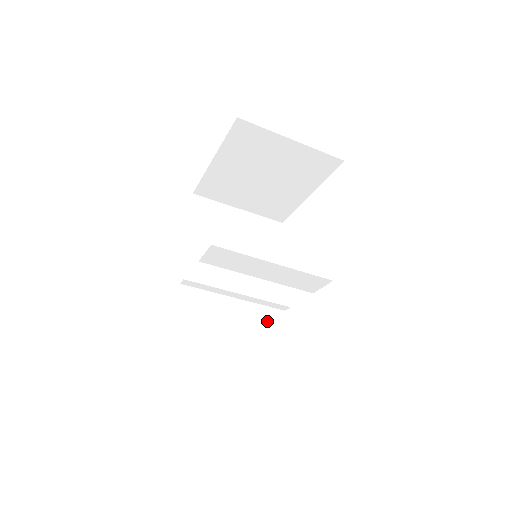
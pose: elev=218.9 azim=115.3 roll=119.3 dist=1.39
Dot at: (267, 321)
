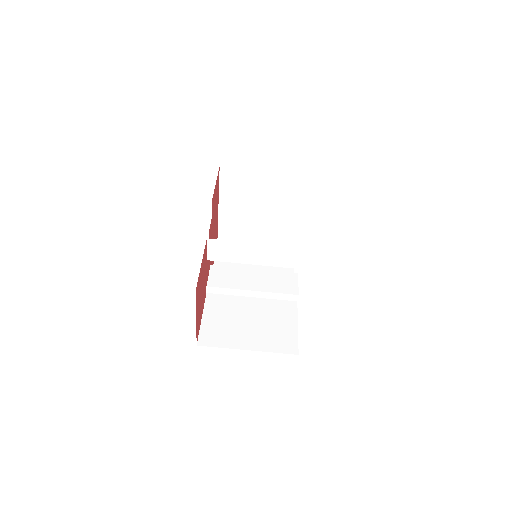
Dot at: (281, 310)
